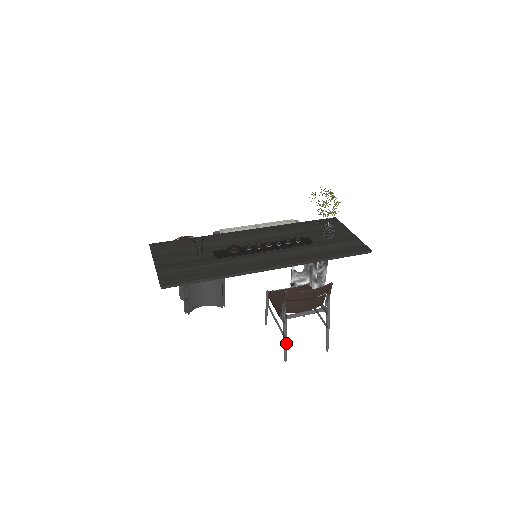
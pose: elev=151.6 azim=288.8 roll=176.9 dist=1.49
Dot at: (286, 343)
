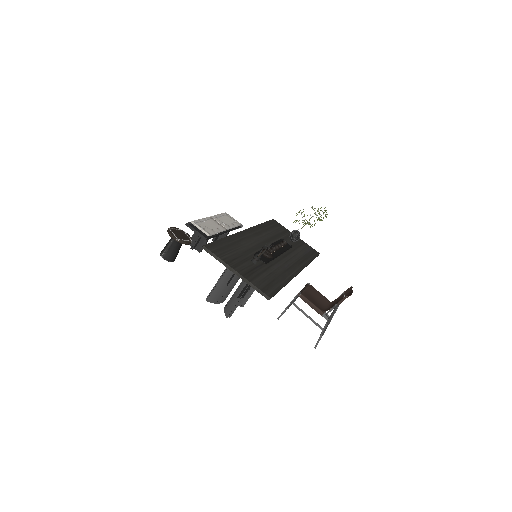
Dot at: occluded
